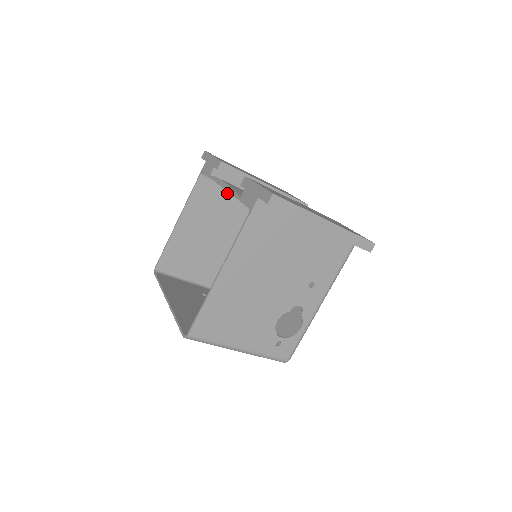
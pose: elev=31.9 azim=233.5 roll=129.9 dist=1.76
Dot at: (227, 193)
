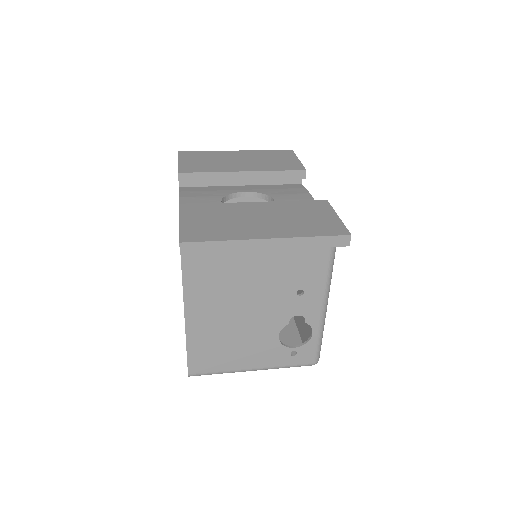
Dot at: occluded
